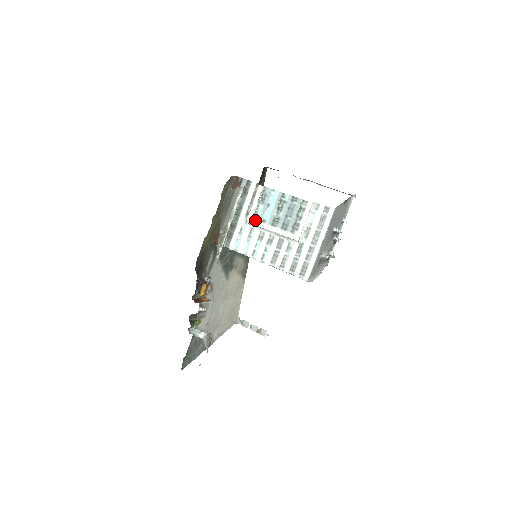
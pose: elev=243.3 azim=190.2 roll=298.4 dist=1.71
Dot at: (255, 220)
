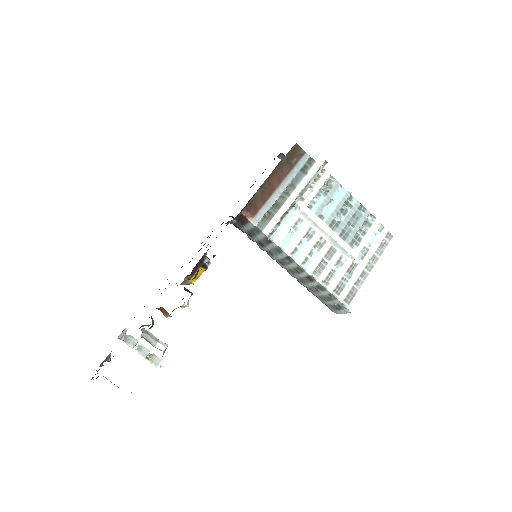
Dot at: (311, 210)
